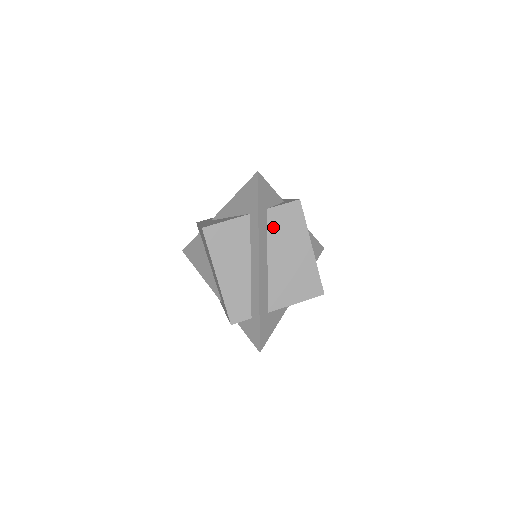
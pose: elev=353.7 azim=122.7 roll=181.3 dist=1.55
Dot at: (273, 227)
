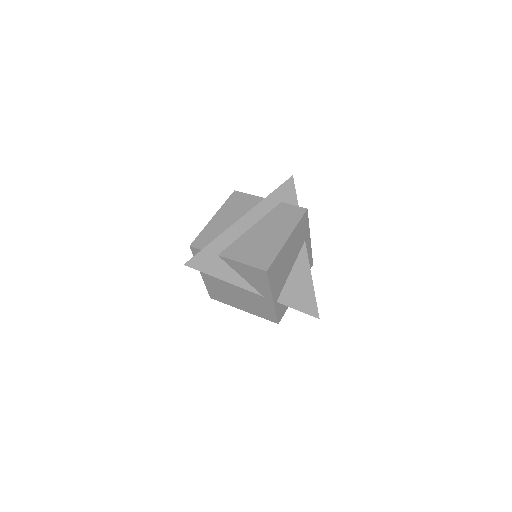
Dot at: (275, 213)
